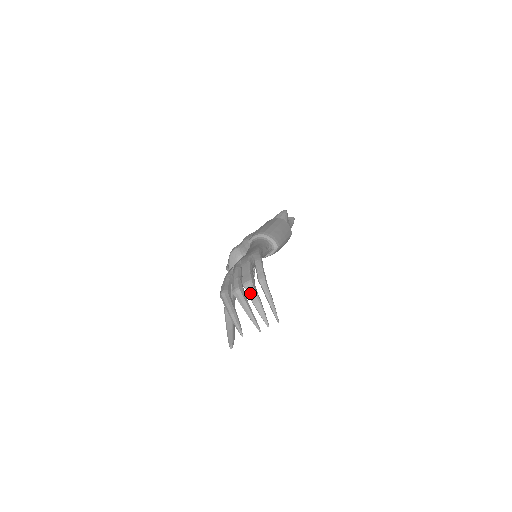
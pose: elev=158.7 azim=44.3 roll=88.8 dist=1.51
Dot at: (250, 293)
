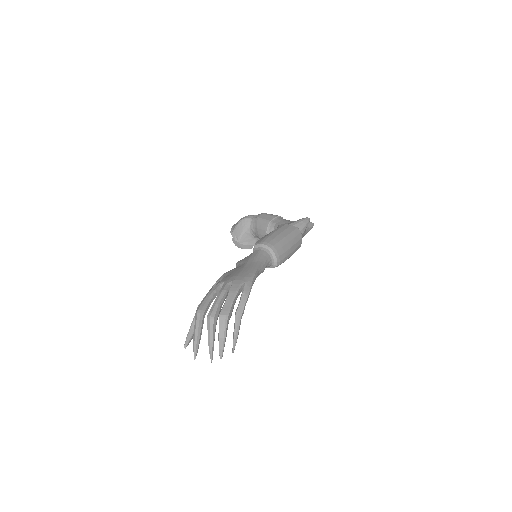
Dot at: (221, 327)
